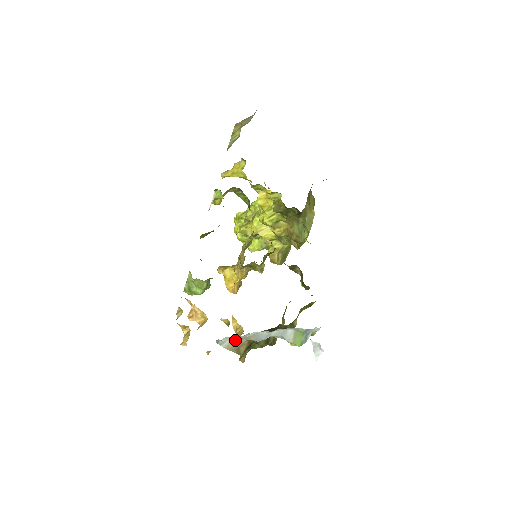
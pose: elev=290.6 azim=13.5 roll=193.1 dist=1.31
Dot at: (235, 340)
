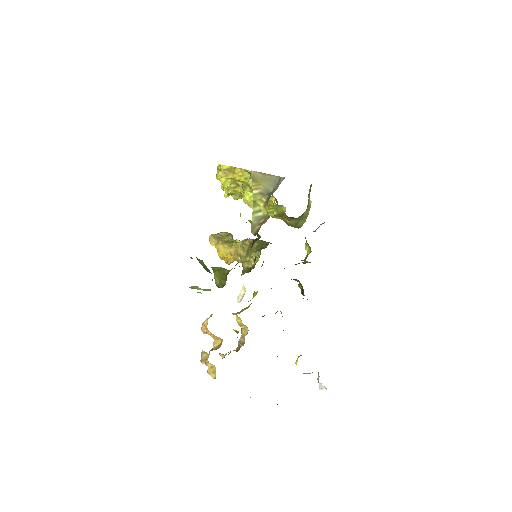
Dot at: occluded
